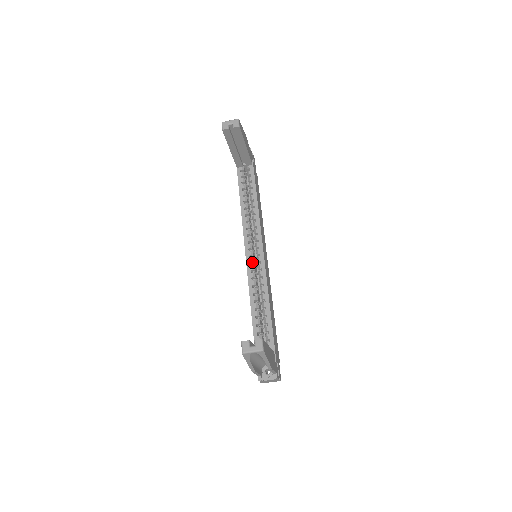
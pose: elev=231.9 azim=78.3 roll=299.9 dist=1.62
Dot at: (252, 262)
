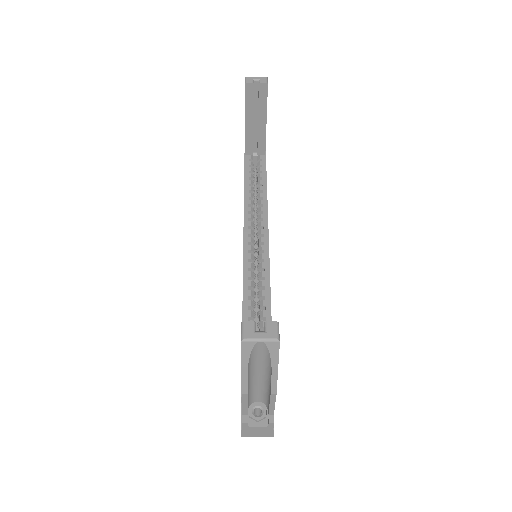
Dot at: (251, 258)
